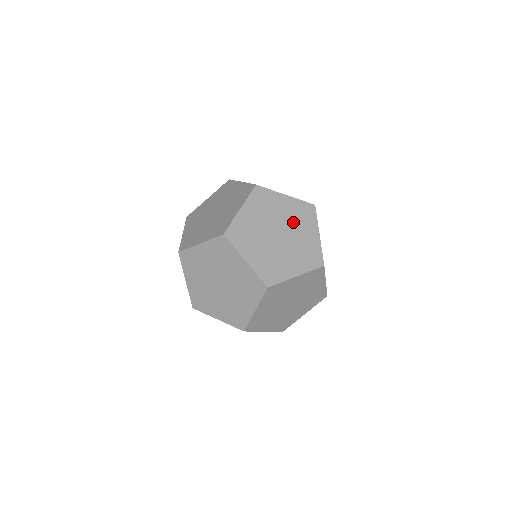
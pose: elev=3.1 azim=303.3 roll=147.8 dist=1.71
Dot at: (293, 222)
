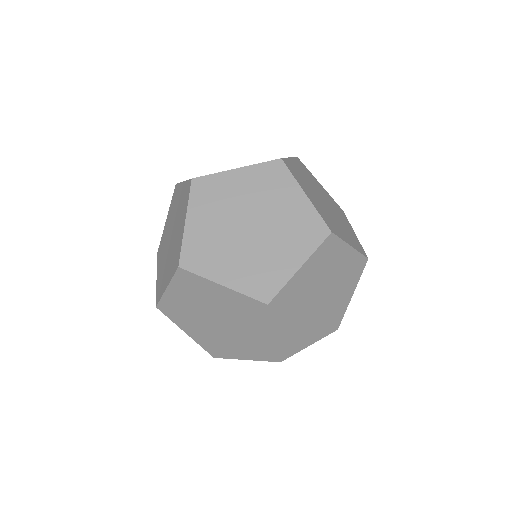
Dot at: (333, 206)
